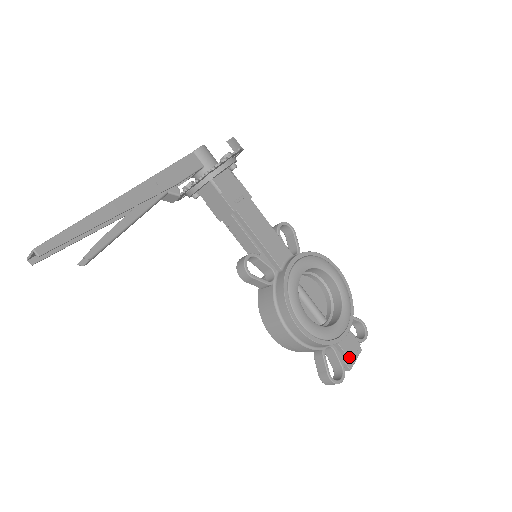
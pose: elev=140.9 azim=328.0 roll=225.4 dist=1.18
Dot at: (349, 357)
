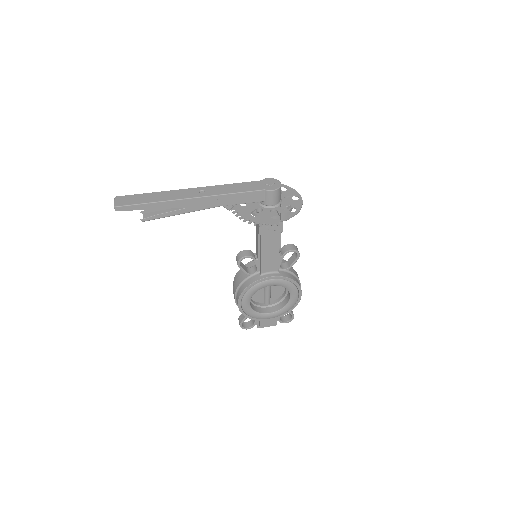
Dot at: (261, 326)
